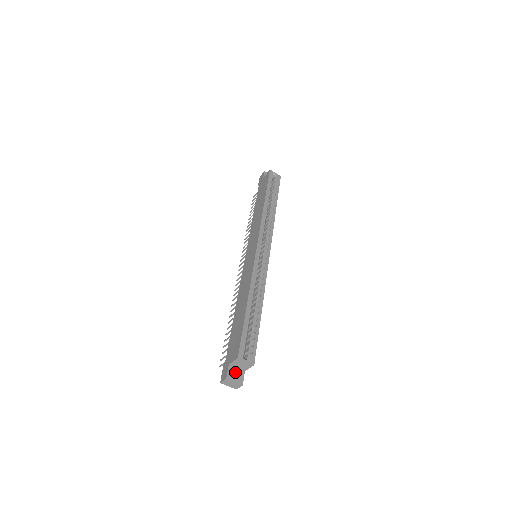
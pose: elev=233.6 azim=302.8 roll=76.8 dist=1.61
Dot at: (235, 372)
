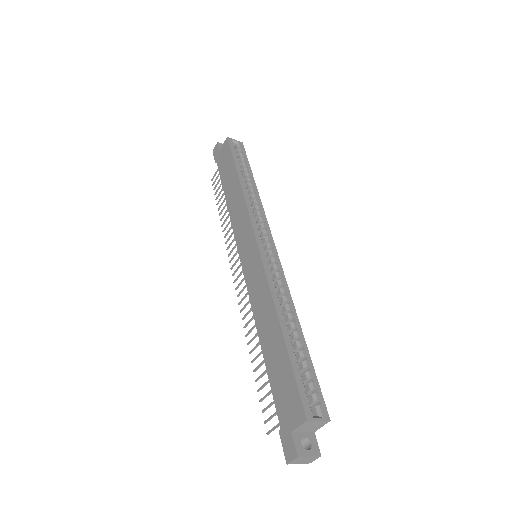
Dot at: (302, 439)
